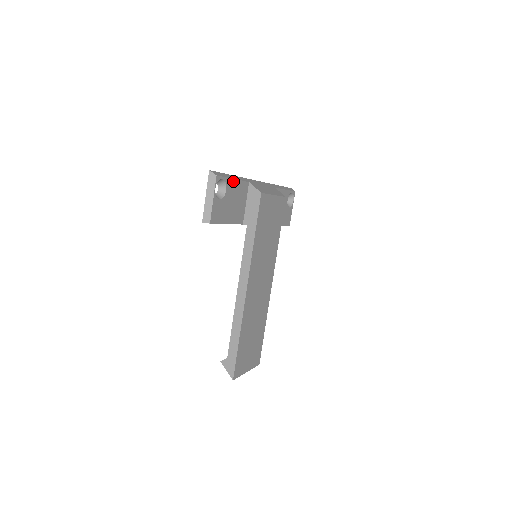
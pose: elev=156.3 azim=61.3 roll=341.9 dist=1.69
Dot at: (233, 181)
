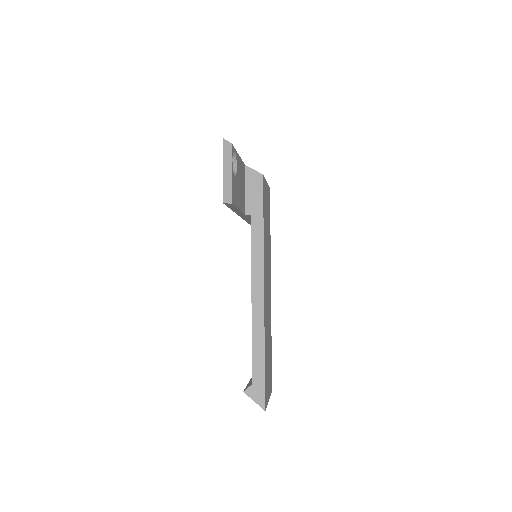
Dot at: (238, 158)
